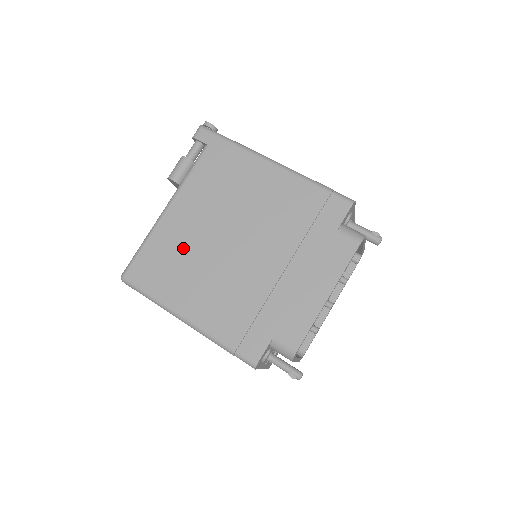
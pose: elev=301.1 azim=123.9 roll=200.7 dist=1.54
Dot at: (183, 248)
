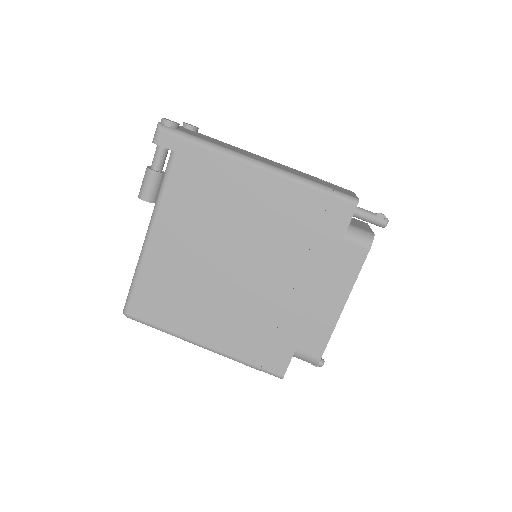
Dot at: (180, 277)
